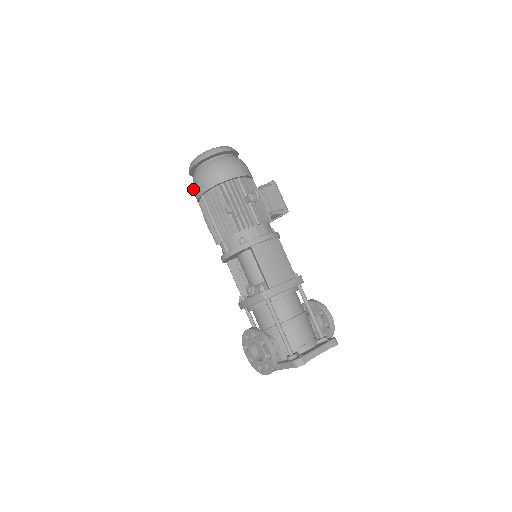
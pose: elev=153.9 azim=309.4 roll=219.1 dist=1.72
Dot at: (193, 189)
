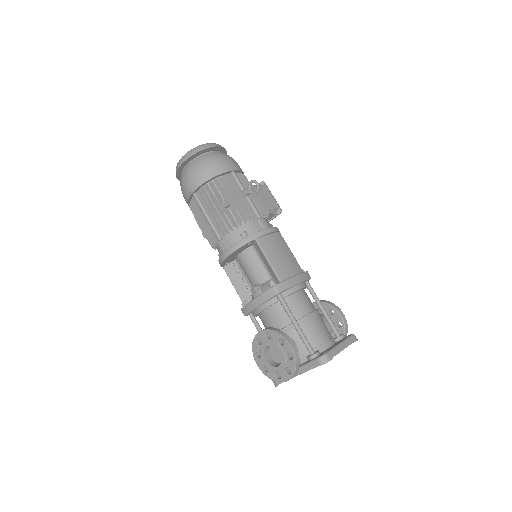
Dot at: (182, 189)
